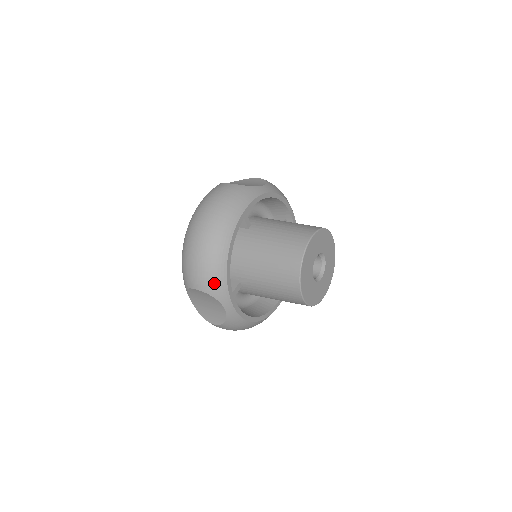
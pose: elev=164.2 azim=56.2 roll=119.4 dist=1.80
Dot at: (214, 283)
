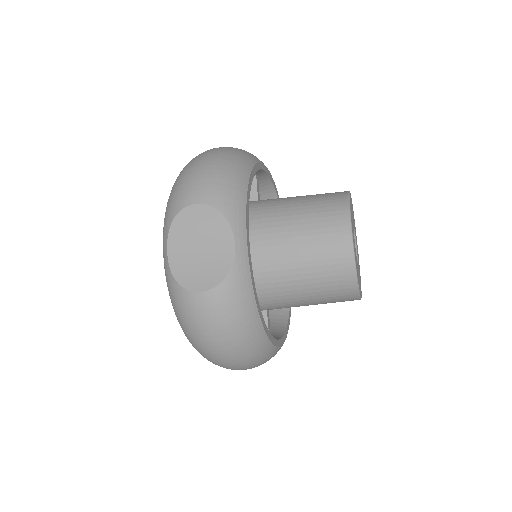
Dot at: (229, 195)
